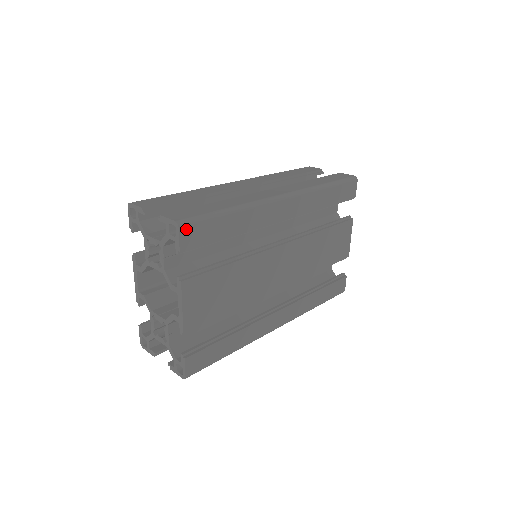
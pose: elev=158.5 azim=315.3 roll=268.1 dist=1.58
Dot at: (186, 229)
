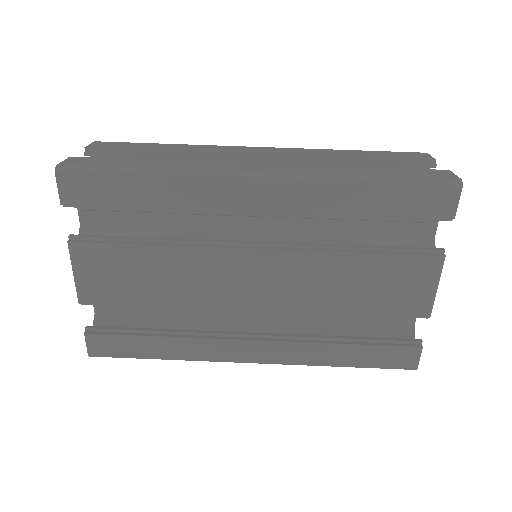
Dot at: (68, 178)
